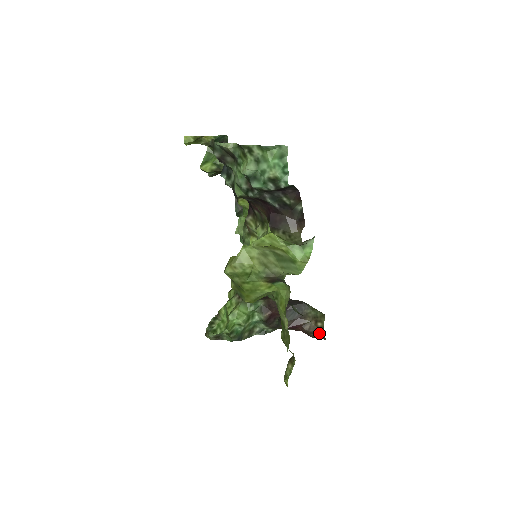
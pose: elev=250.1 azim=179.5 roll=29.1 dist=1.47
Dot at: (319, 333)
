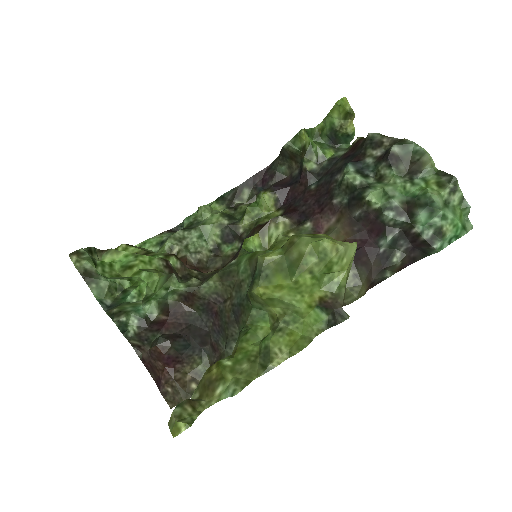
Dot at: (182, 395)
